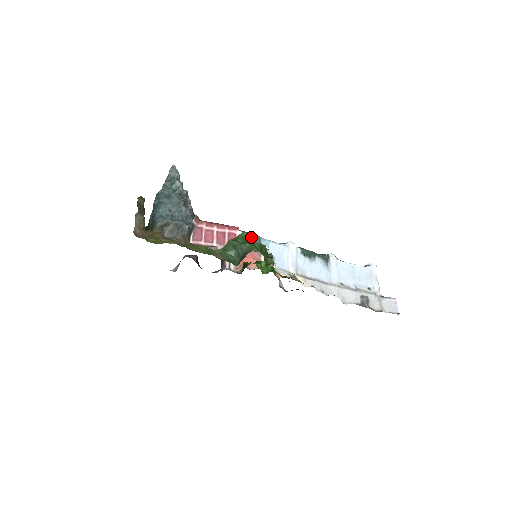
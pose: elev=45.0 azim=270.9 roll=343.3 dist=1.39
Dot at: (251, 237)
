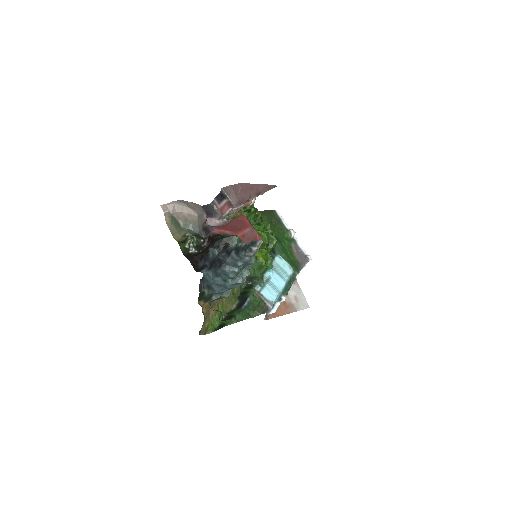
Dot at: occluded
